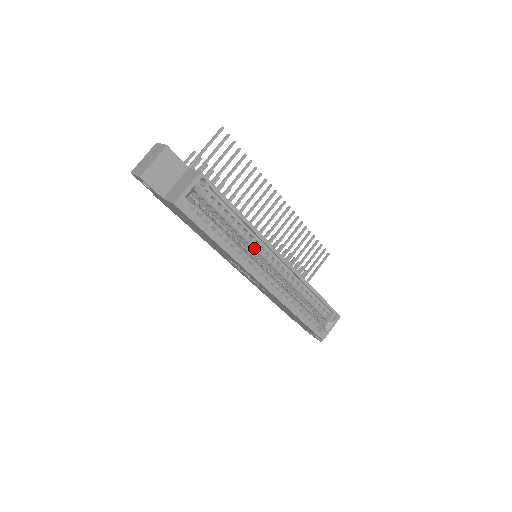
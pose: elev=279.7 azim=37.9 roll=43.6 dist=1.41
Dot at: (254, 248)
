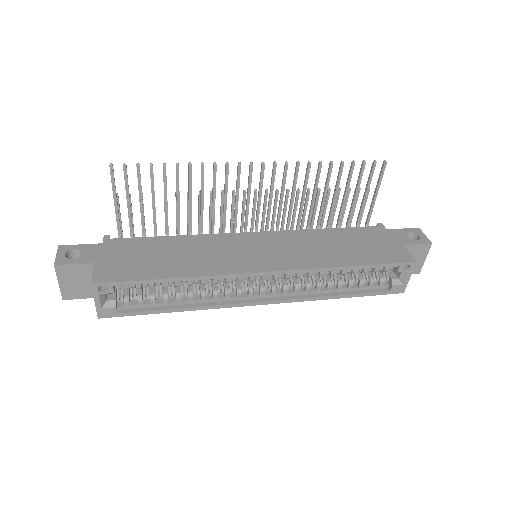
Dot at: occluded
